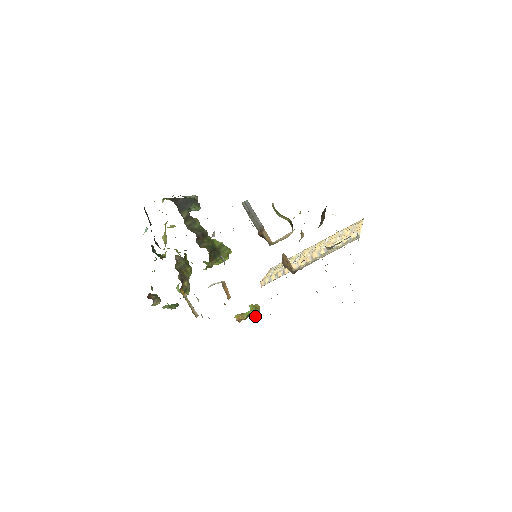
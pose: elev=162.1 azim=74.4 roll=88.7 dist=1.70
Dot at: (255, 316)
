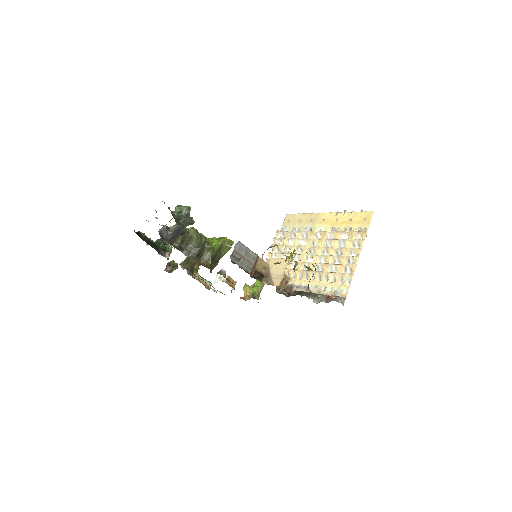
Dot at: (260, 291)
